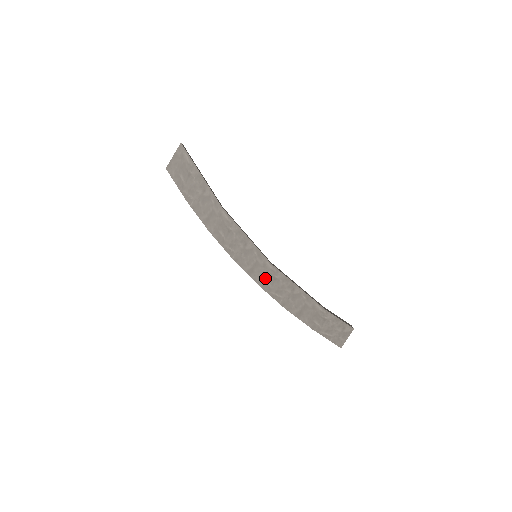
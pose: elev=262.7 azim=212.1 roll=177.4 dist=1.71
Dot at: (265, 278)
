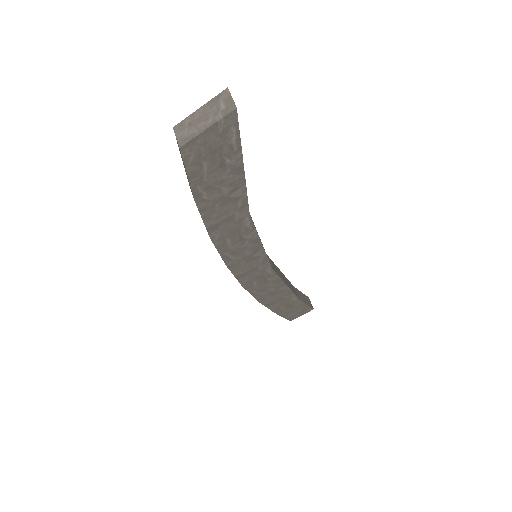
Dot at: (255, 281)
